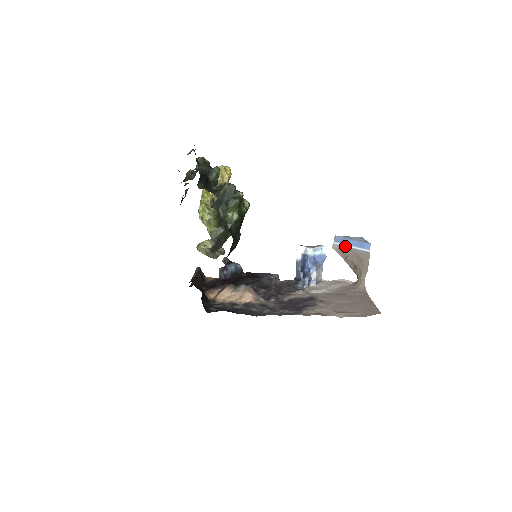
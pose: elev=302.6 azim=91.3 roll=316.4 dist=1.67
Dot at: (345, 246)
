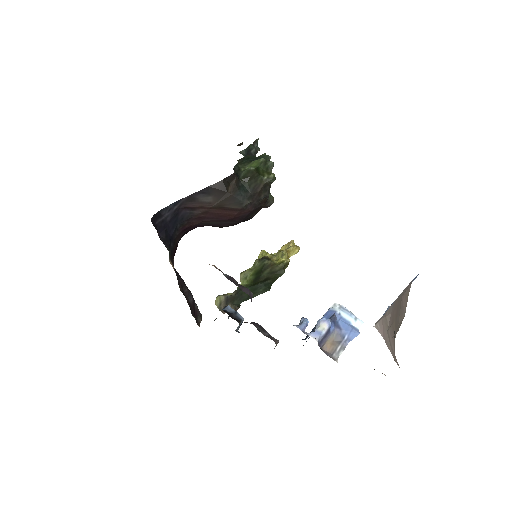
Dot at: (389, 307)
